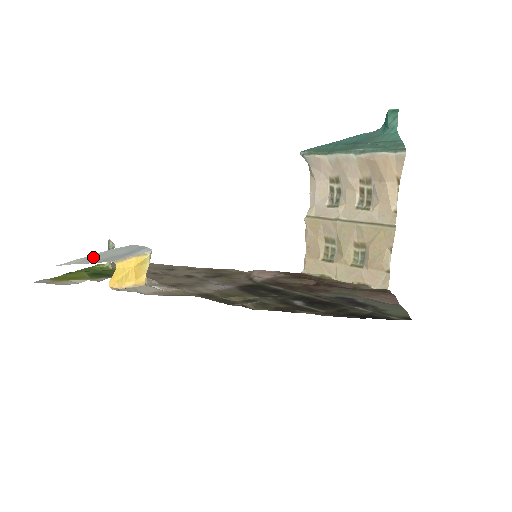
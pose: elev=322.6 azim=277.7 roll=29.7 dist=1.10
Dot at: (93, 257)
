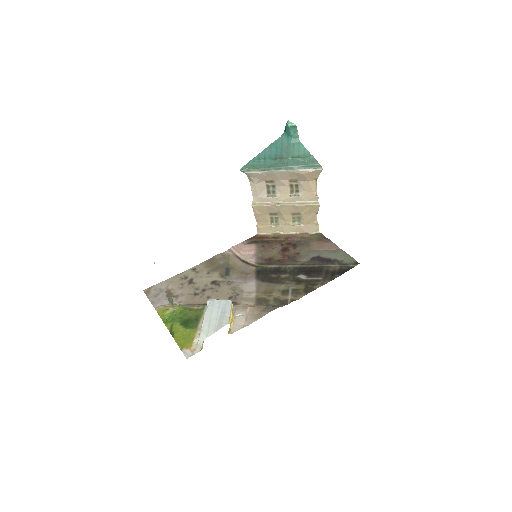
Dot at: (207, 325)
